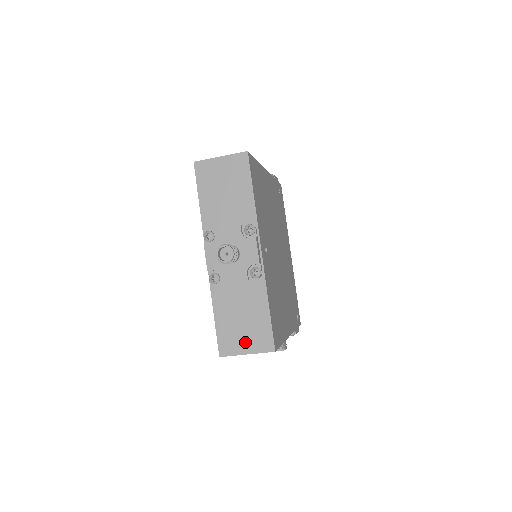
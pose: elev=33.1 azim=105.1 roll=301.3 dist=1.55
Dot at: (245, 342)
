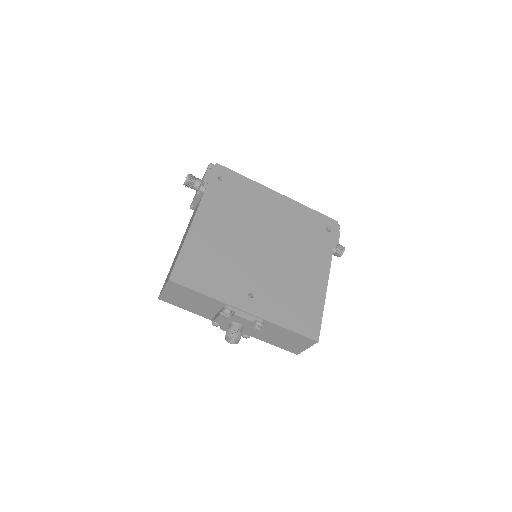
Dot at: (299, 345)
